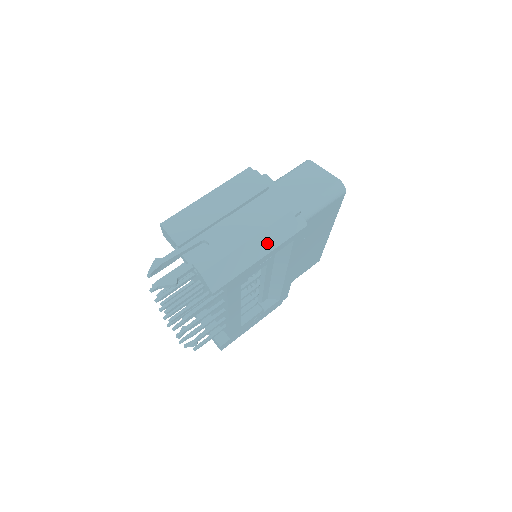
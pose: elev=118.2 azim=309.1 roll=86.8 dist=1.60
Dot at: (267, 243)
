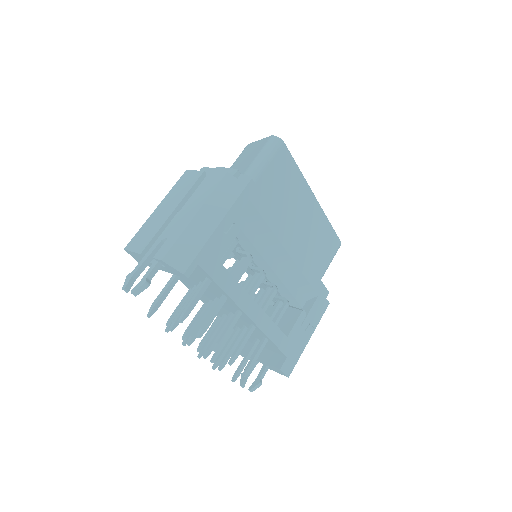
Dot at: (217, 209)
